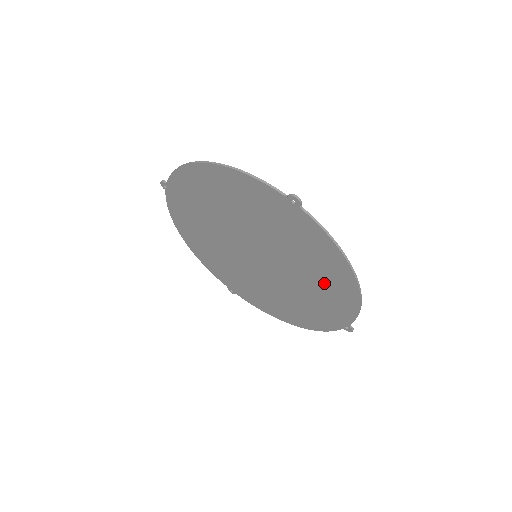
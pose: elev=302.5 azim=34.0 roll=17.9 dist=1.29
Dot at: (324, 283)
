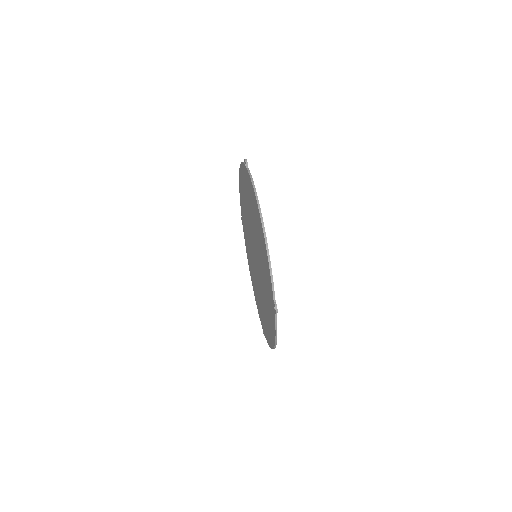
Dot at: occluded
